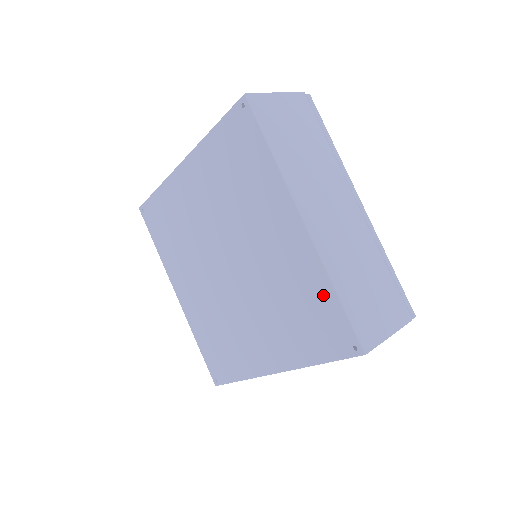
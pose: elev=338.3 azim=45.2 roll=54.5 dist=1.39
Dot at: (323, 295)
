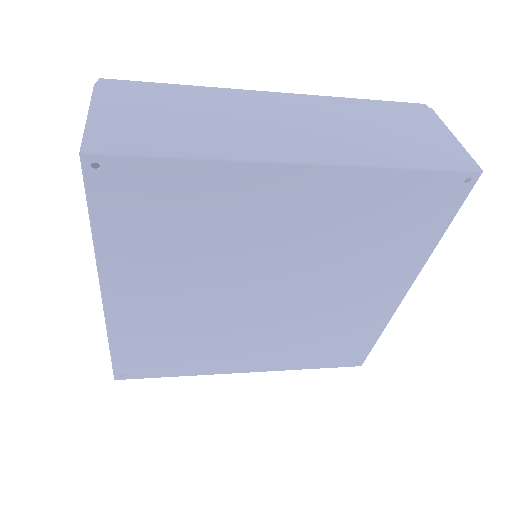
Dot at: (392, 188)
